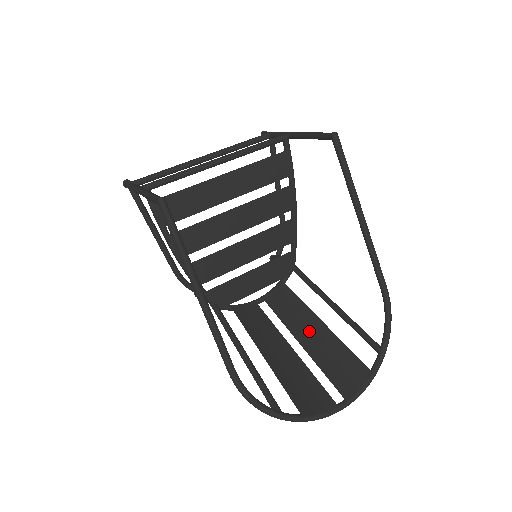
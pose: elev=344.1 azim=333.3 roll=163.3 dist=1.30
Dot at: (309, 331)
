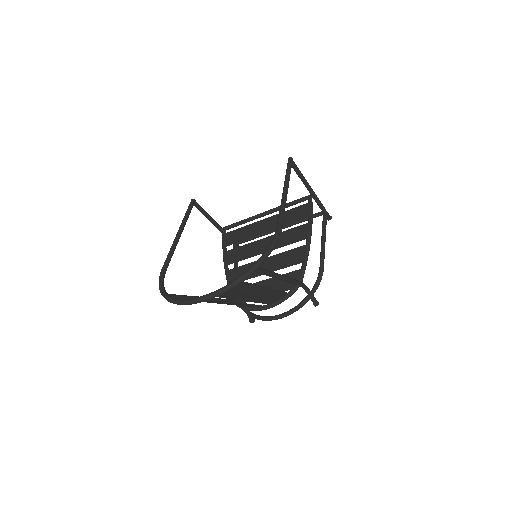
Dot at: (254, 295)
